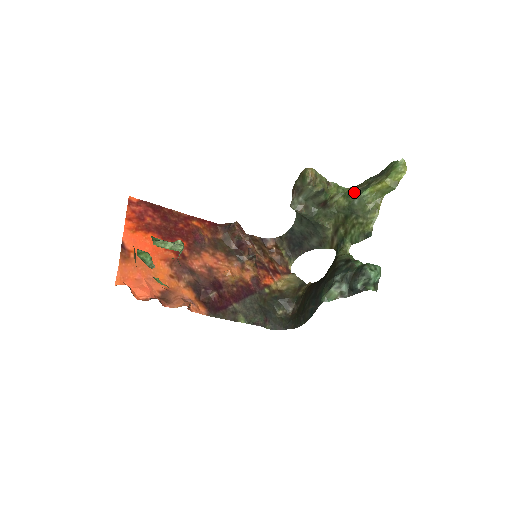
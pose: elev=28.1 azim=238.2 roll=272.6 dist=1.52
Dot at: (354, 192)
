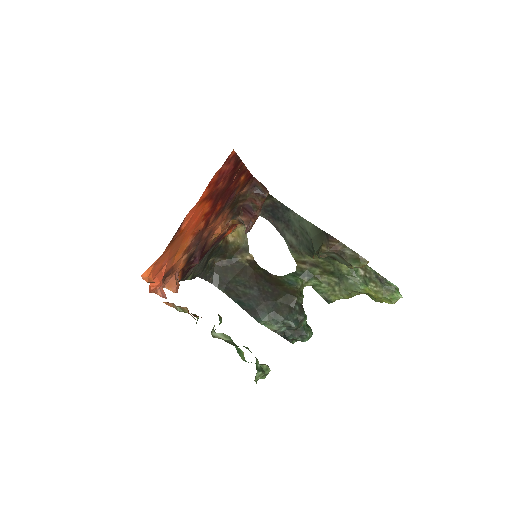
Dot at: (358, 272)
